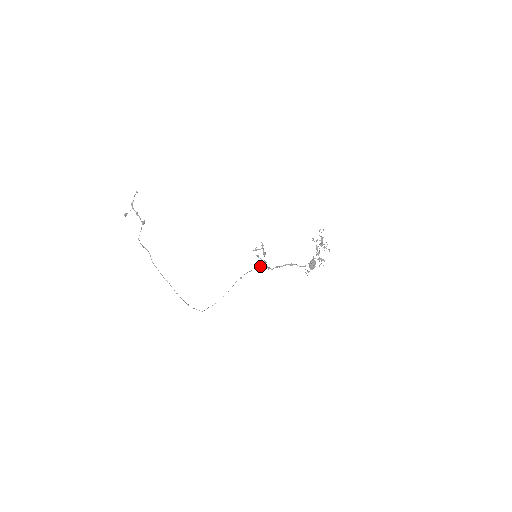
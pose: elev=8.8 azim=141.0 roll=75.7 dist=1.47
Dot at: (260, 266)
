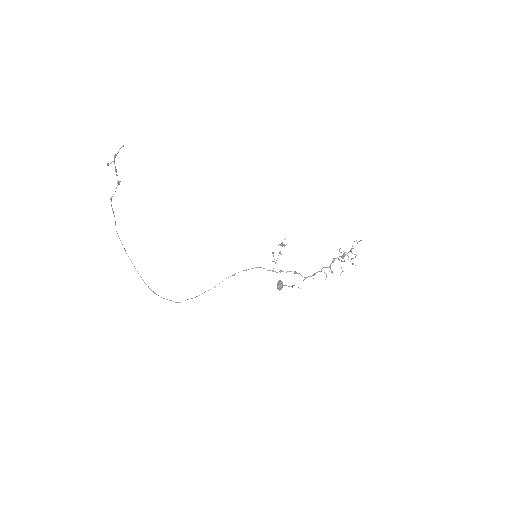
Dot at: (259, 267)
